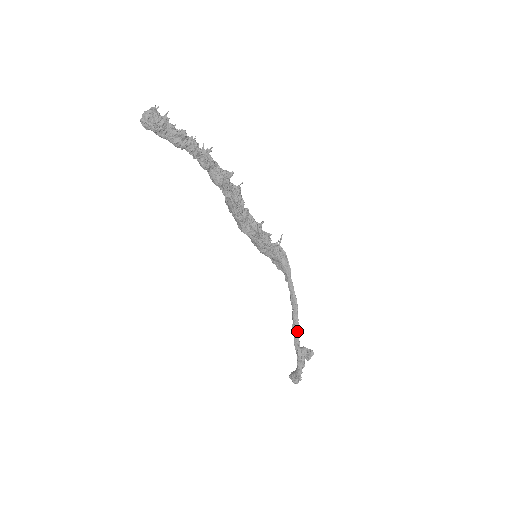
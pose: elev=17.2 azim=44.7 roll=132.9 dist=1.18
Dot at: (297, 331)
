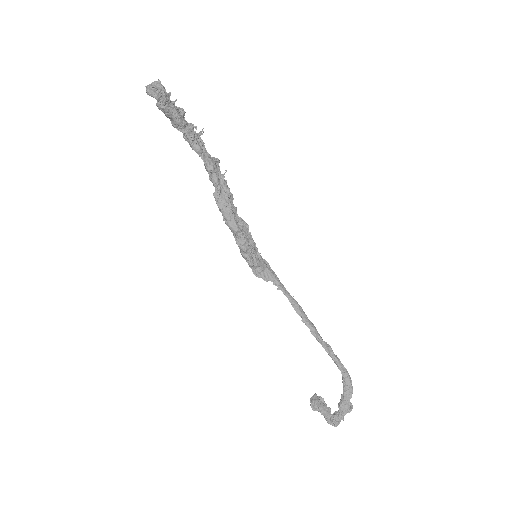
Dot at: (318, 334)
